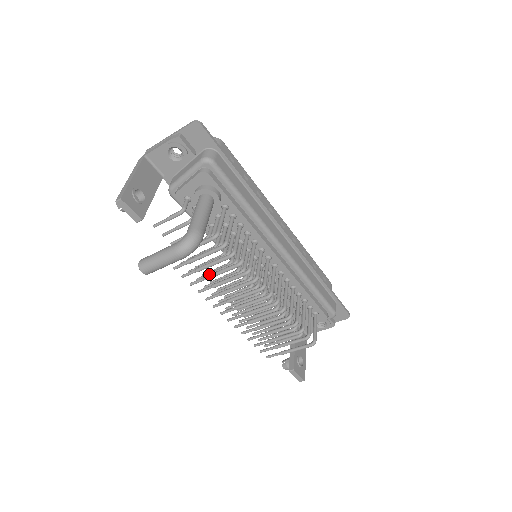
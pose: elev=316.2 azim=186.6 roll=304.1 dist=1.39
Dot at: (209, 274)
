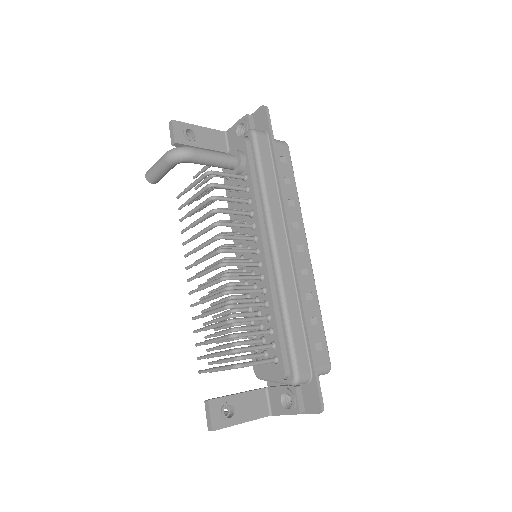
Dot at: occluded
